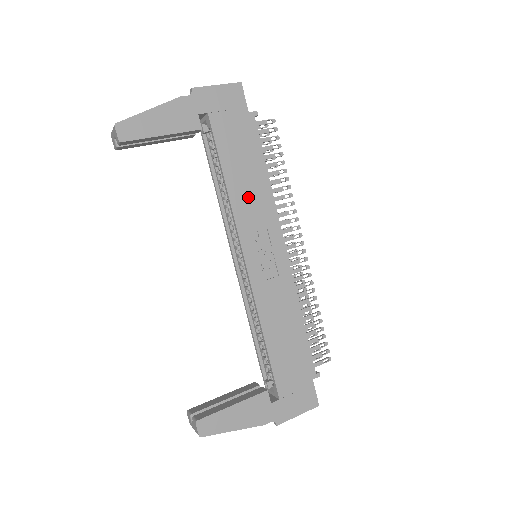
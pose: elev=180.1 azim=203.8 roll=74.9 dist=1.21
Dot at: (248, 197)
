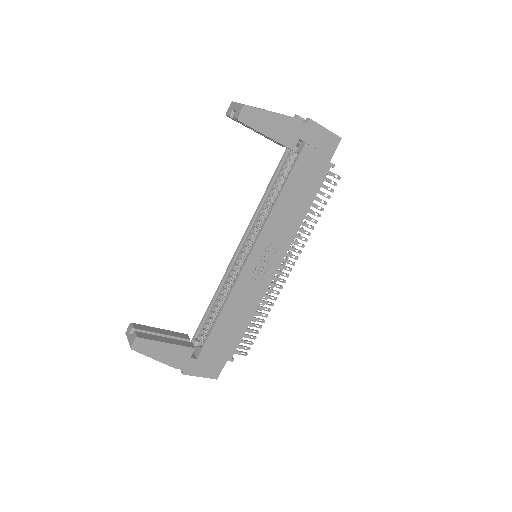
Dot at: (284, 217)
